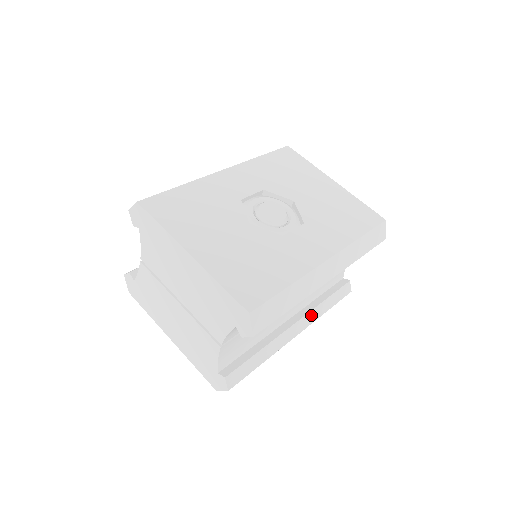
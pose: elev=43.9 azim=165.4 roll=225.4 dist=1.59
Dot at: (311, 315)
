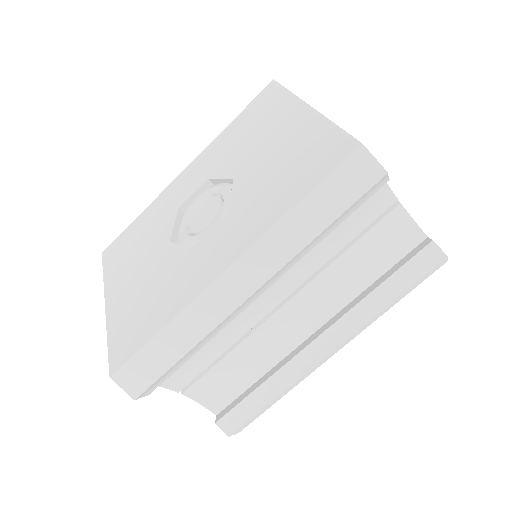
Dot at: (349, 320)
